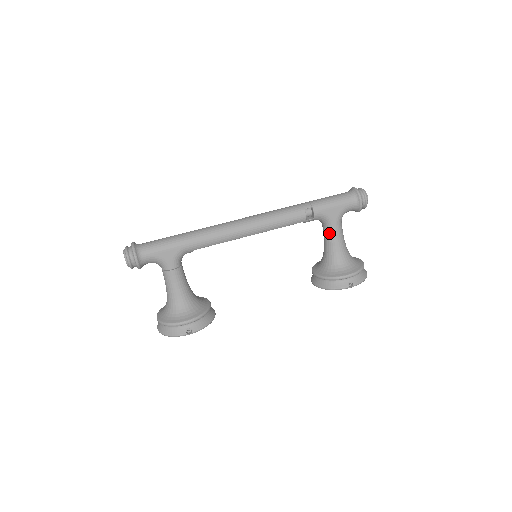
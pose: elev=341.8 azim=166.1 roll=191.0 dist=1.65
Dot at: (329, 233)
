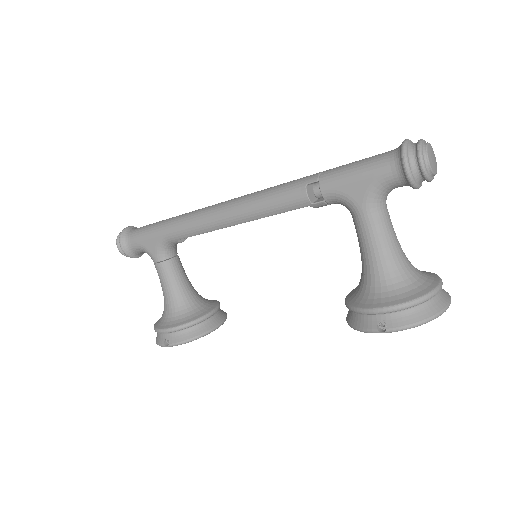
Dot at: (356, 227)
